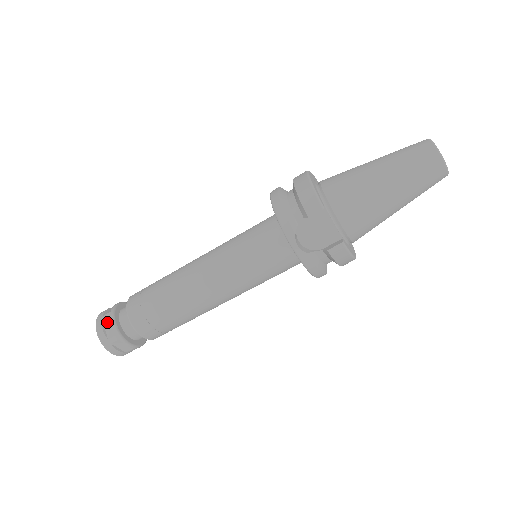
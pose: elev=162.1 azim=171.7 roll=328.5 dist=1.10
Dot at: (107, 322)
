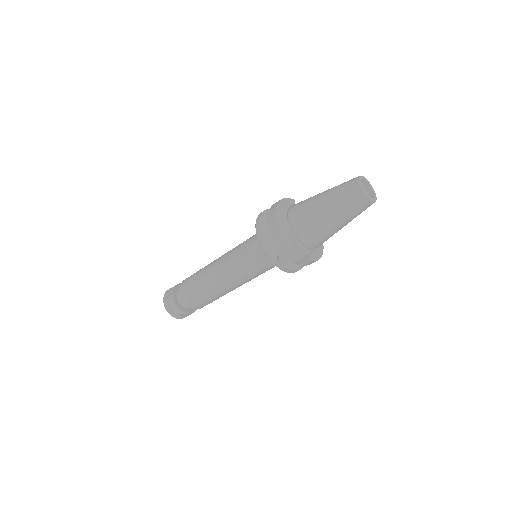
Dot at: (171, 304)
